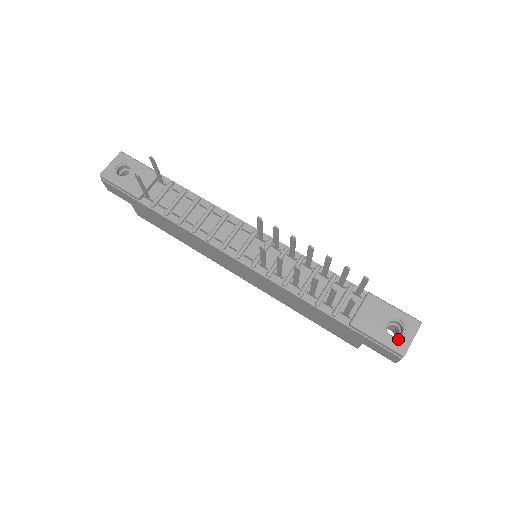
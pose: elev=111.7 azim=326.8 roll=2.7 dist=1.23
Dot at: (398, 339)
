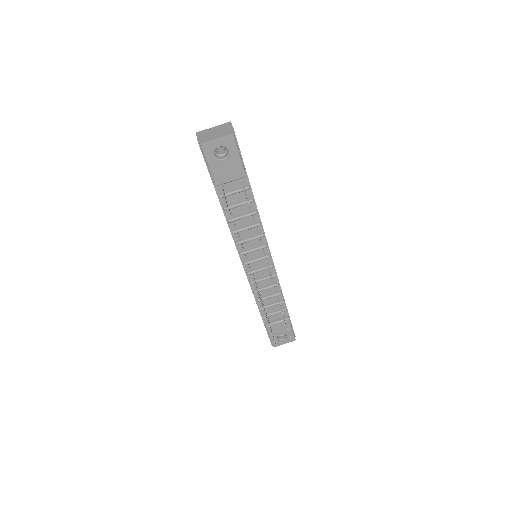
Dot at: (278, 341)
